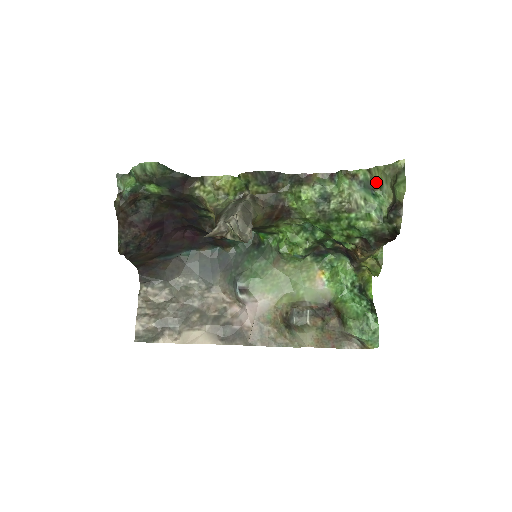
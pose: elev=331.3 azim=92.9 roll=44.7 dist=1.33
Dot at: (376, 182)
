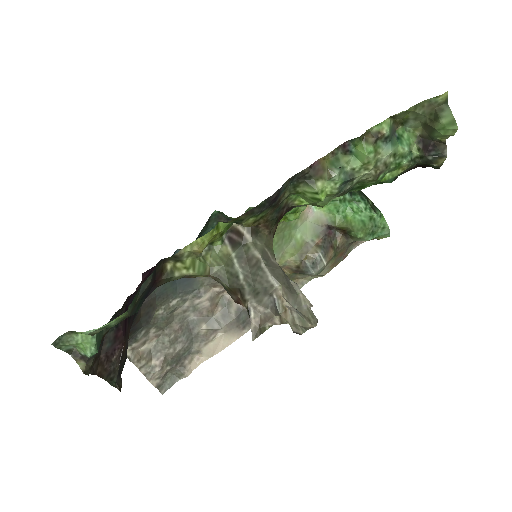
Dot at: (398, 121)
